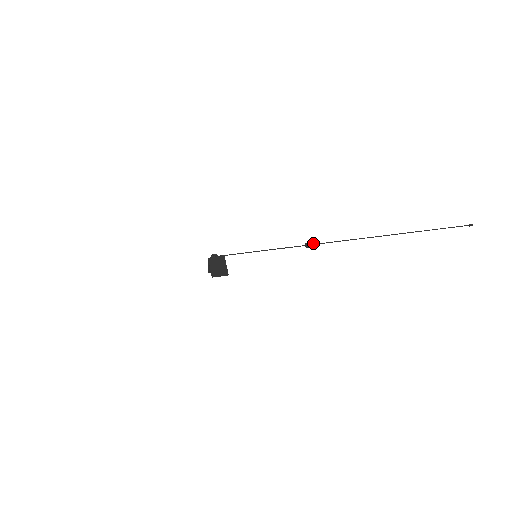
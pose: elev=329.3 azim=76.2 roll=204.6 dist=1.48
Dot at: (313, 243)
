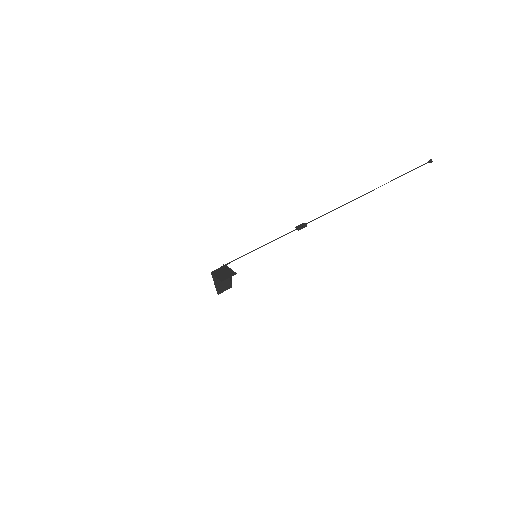
Dot at: (303, 224)
